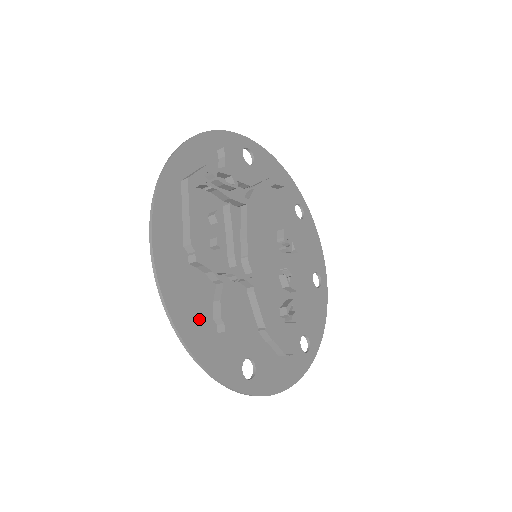
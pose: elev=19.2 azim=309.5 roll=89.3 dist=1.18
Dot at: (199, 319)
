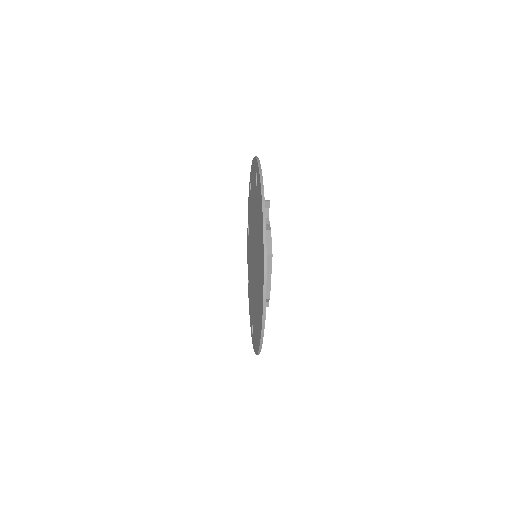
Dot at: occluded
